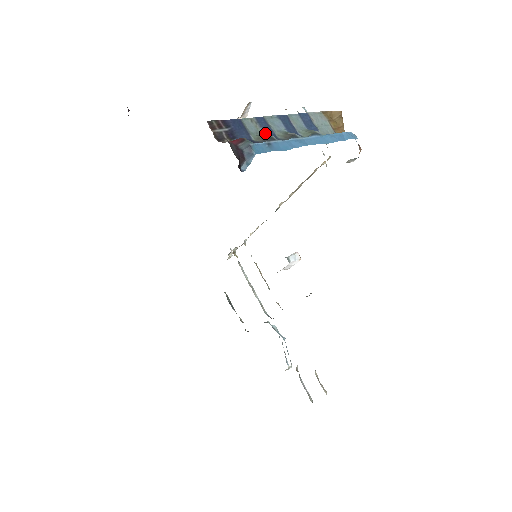
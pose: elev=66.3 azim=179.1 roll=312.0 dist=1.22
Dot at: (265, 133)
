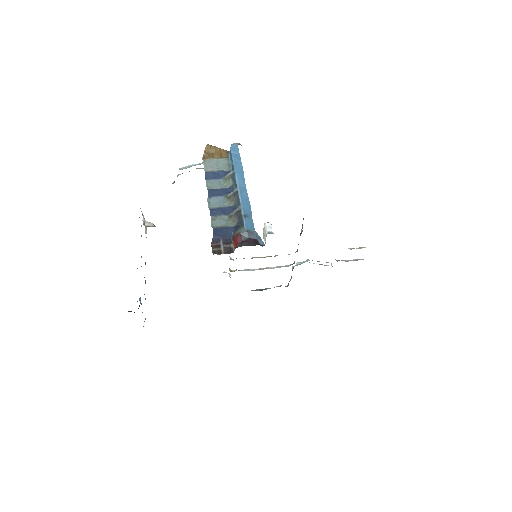
Dot at: (226, 214)
